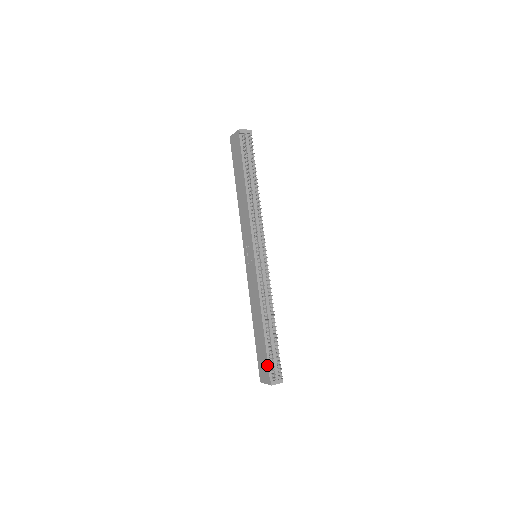
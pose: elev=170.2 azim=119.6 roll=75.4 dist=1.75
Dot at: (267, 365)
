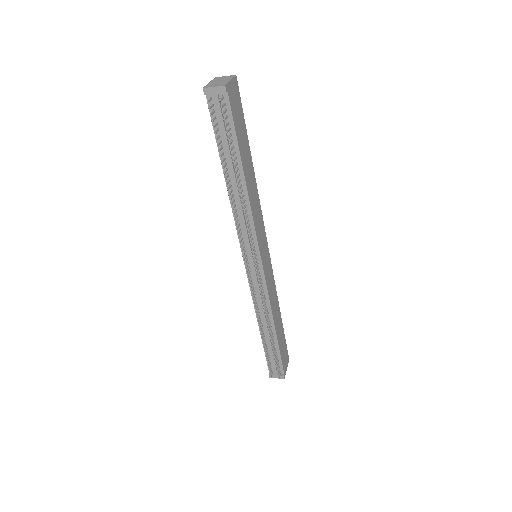
Dot at: (266, 360)
